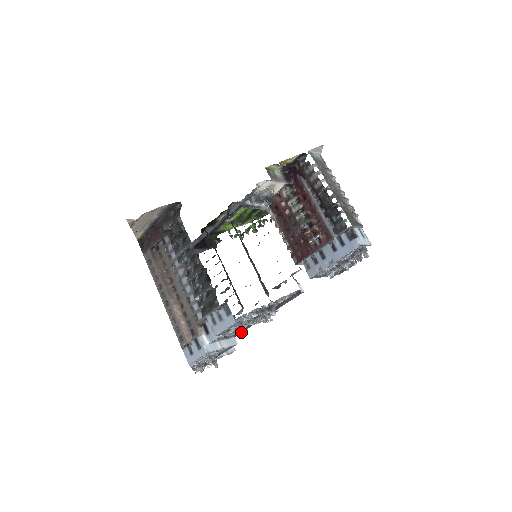
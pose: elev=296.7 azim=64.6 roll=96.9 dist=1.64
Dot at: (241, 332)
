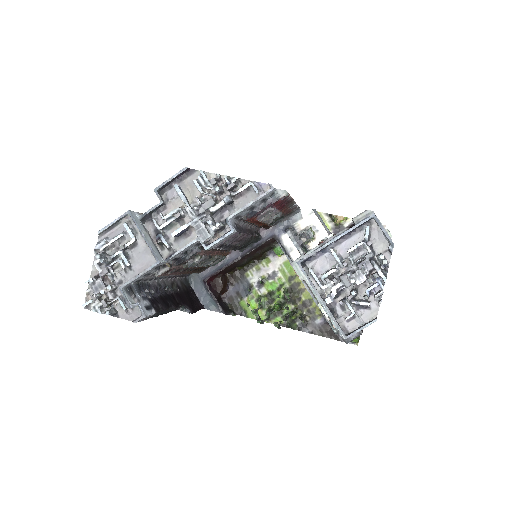
Dot at: (176, 252)
